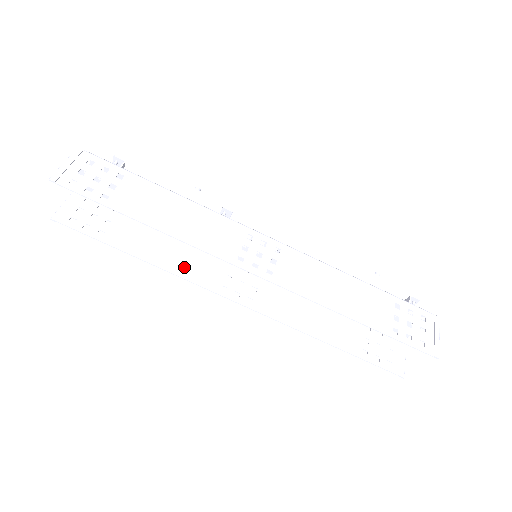
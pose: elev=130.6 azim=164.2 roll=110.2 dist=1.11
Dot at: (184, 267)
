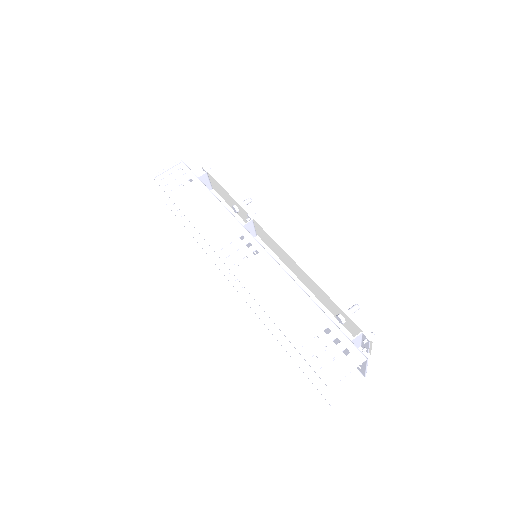
Dot at: occluded
